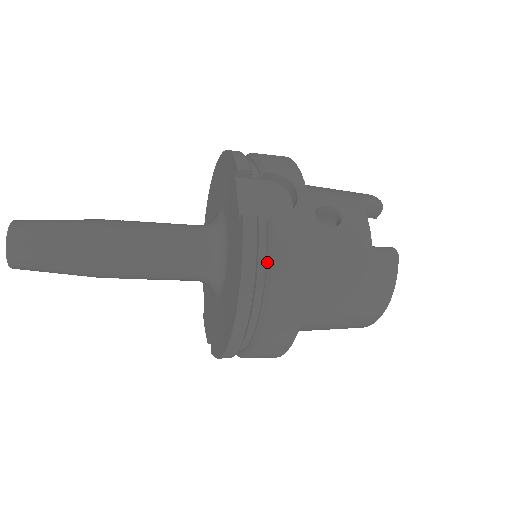
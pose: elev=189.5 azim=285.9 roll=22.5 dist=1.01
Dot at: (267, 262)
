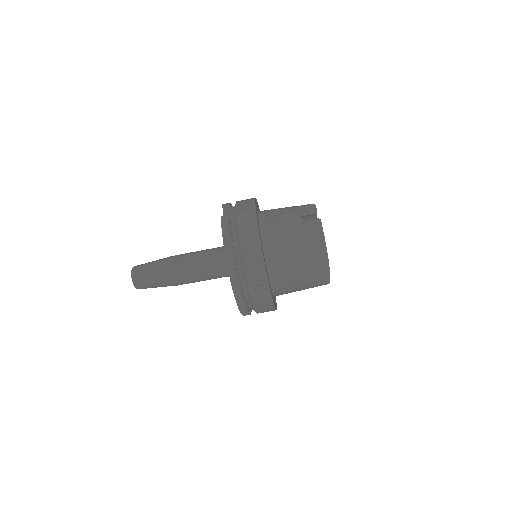
Dot at: (236, 234)
